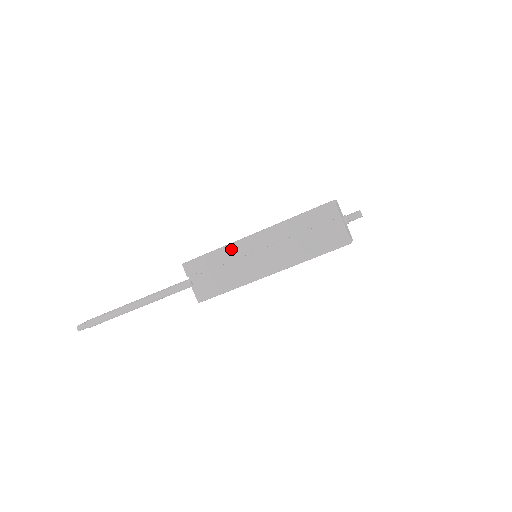
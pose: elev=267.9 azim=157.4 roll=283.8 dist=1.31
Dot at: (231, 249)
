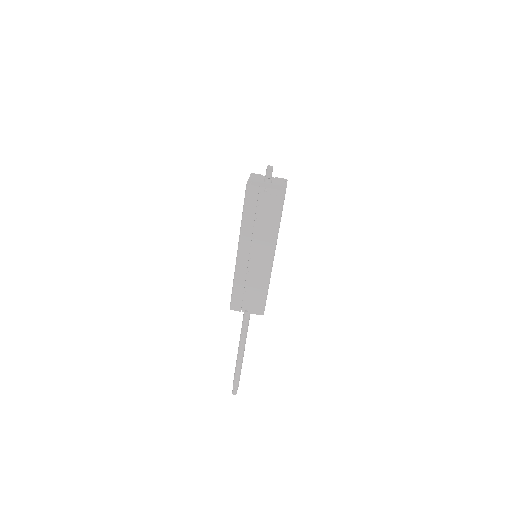
Dot at: (239, 273)
